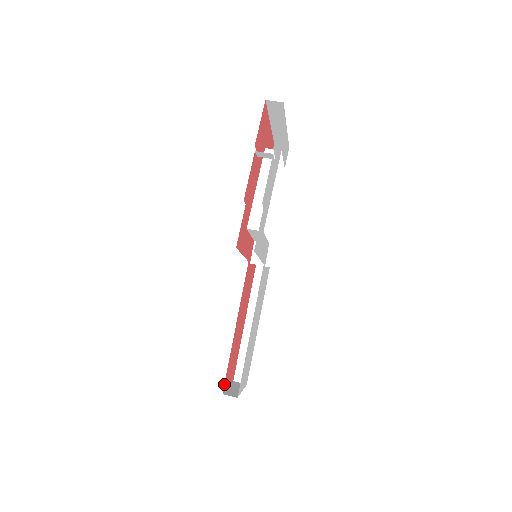
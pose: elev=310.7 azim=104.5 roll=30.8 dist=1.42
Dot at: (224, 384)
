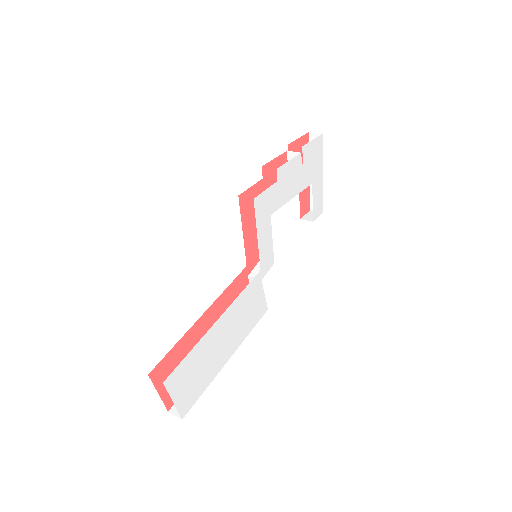
Dot at: (157, 366)
